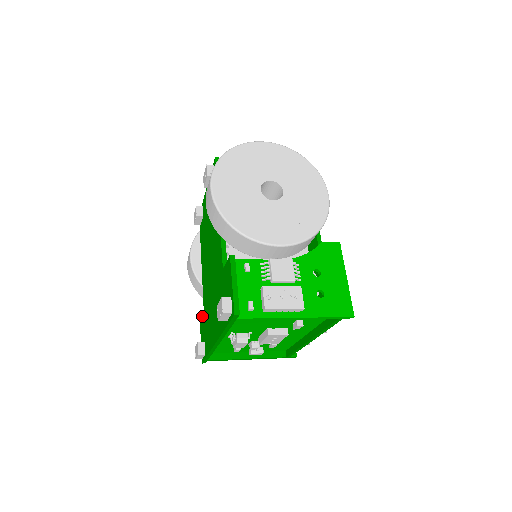
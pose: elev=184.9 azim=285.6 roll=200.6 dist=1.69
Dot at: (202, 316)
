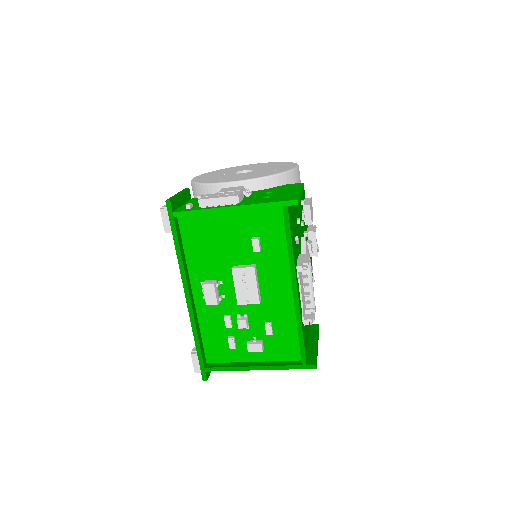
Dot at: occluded
